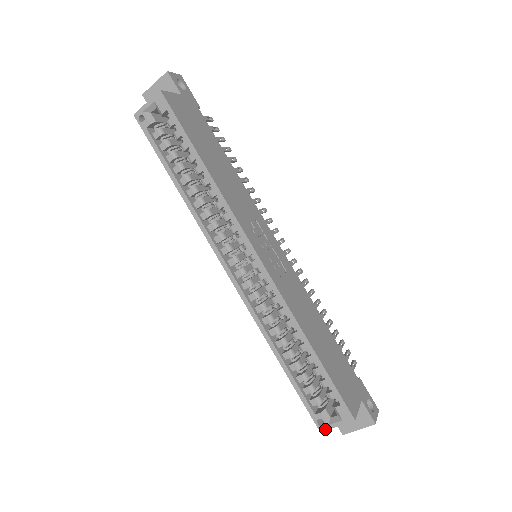
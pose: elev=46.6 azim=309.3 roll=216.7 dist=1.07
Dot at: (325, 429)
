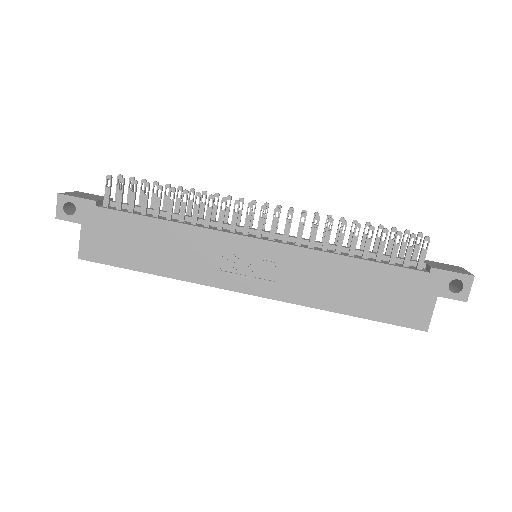
Dot at: occluded
